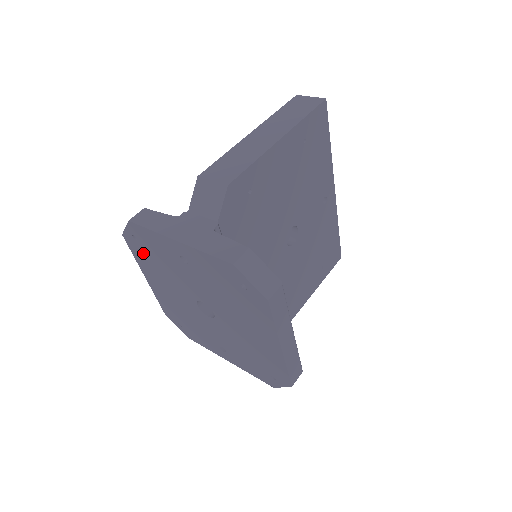
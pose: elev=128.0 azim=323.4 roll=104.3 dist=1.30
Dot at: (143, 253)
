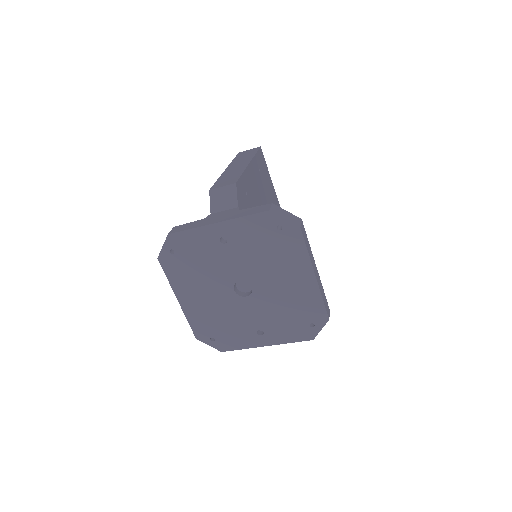
Dot at: (179, 265)
